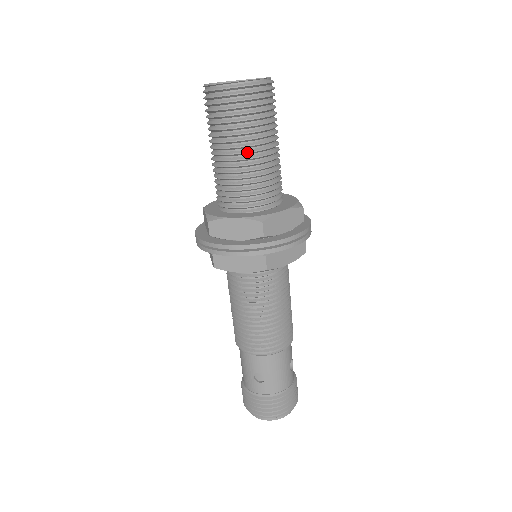
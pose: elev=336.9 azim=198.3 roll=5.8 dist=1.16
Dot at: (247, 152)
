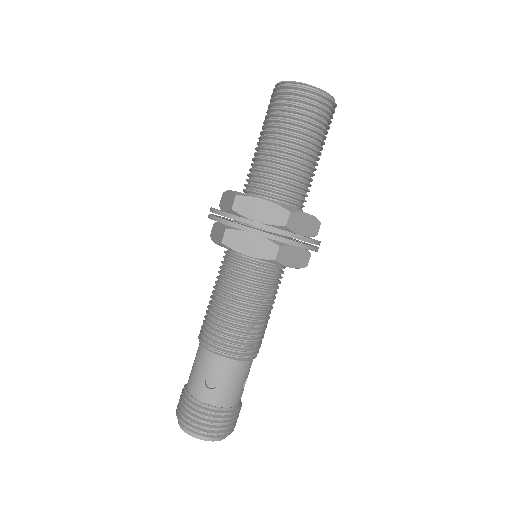
Dot at: (297, 148)
